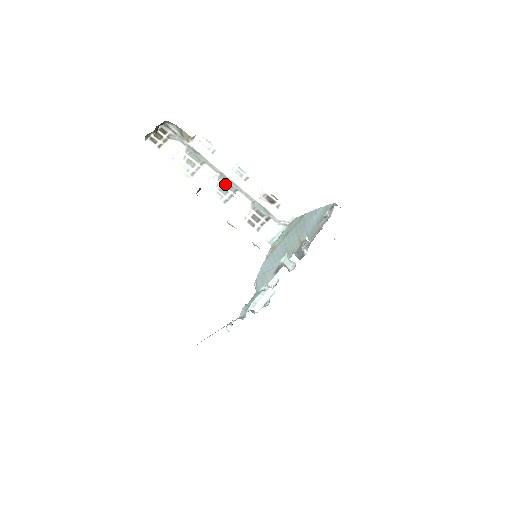
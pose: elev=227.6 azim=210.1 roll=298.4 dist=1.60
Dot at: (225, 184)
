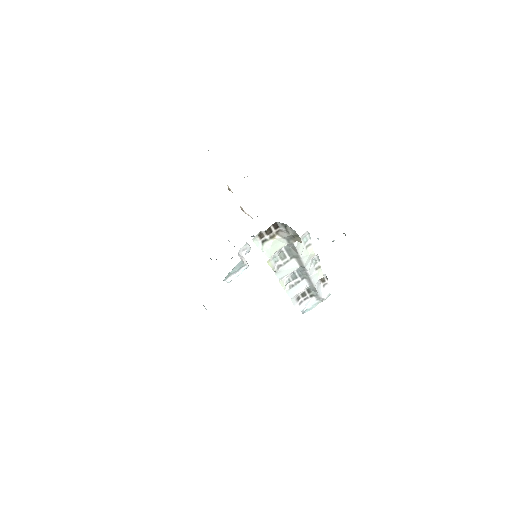
Dot at: (299, 272)
